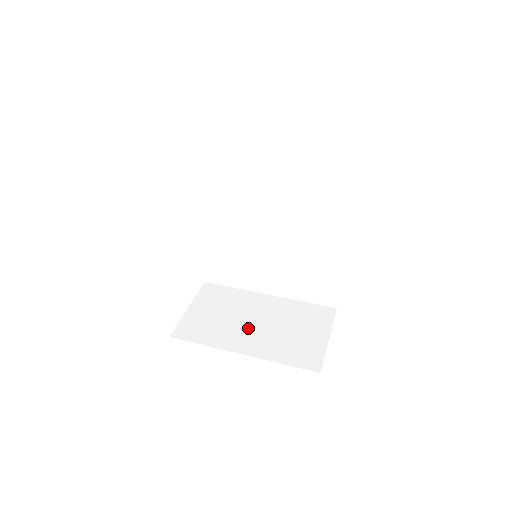
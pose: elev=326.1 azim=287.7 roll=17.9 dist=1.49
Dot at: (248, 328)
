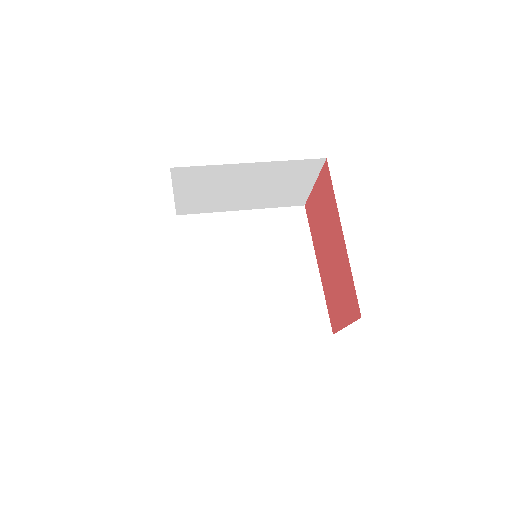
Dot at: occluded
